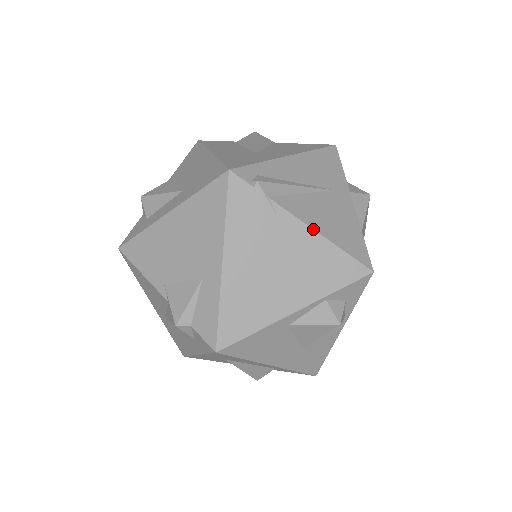
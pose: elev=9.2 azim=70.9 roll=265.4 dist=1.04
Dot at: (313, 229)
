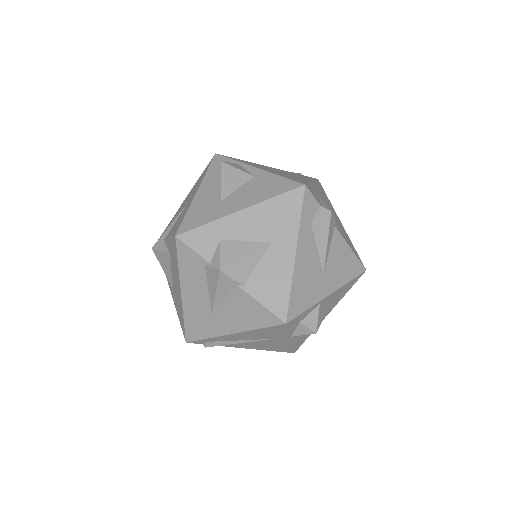
Dot at: occluded
